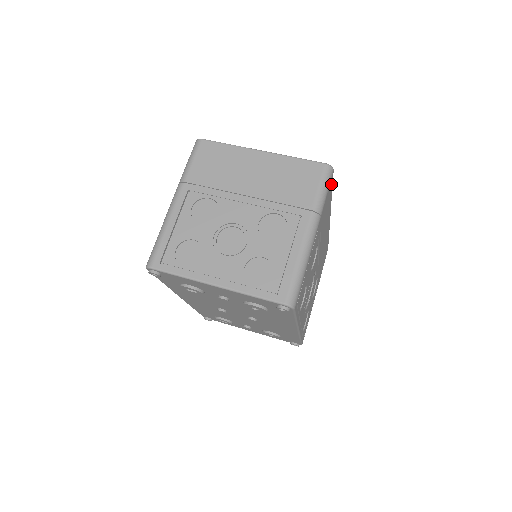
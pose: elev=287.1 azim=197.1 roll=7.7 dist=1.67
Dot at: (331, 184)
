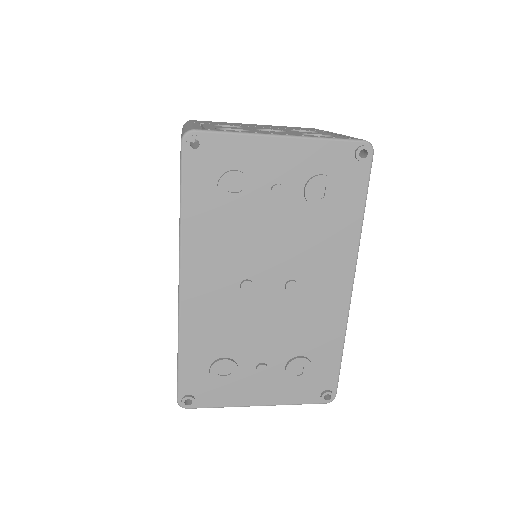
Dot at: occluded
